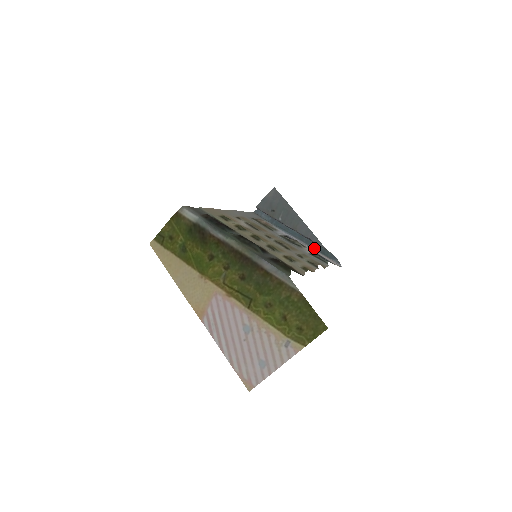
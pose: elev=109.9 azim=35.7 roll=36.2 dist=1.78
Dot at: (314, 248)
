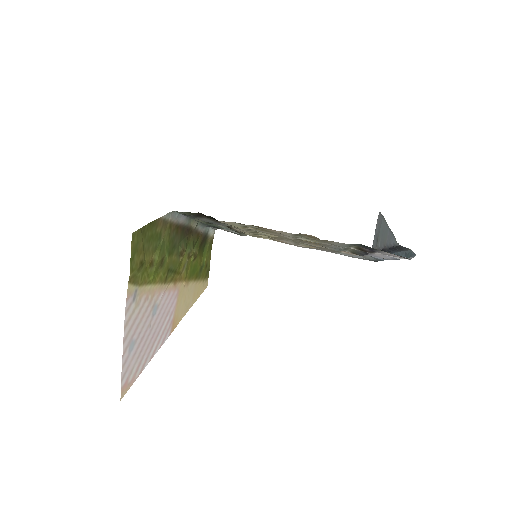
Dot at: occluded
